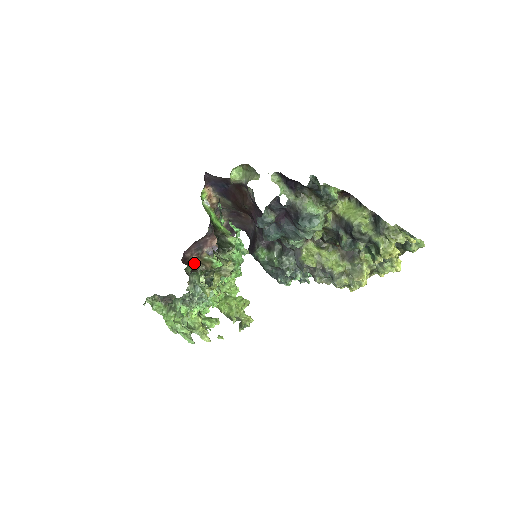
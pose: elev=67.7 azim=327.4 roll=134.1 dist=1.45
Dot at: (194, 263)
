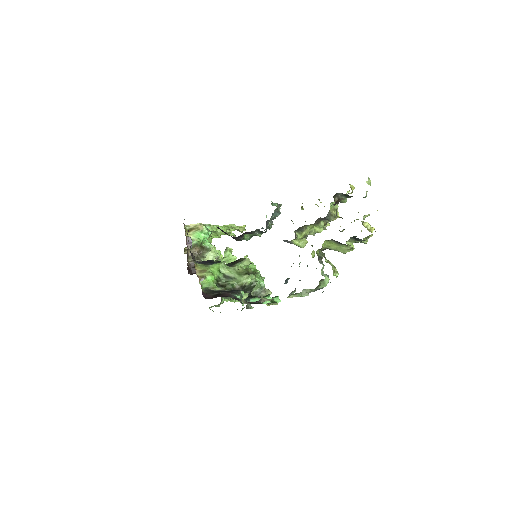
Dot at: occluded
